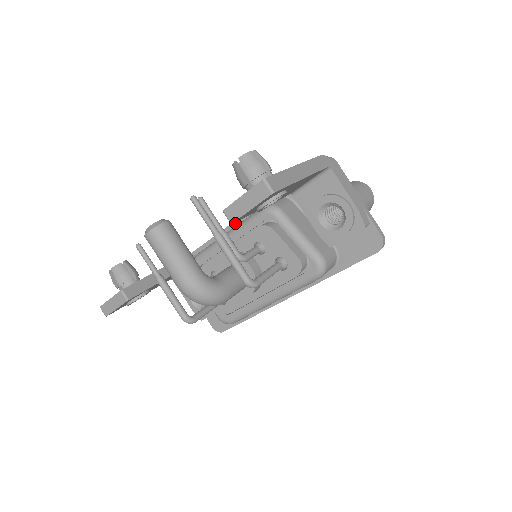
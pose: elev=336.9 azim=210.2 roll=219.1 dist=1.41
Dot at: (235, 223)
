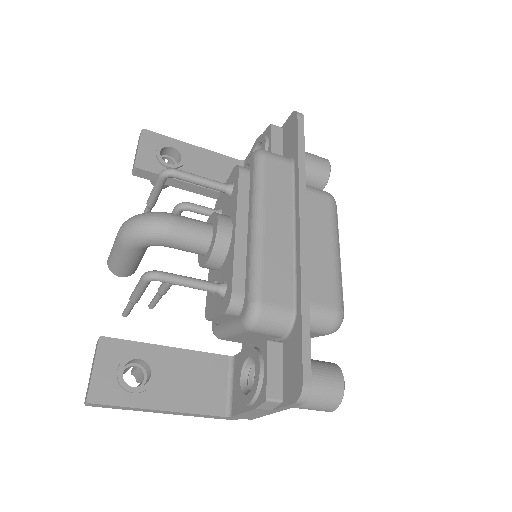
Dot at: occluded
